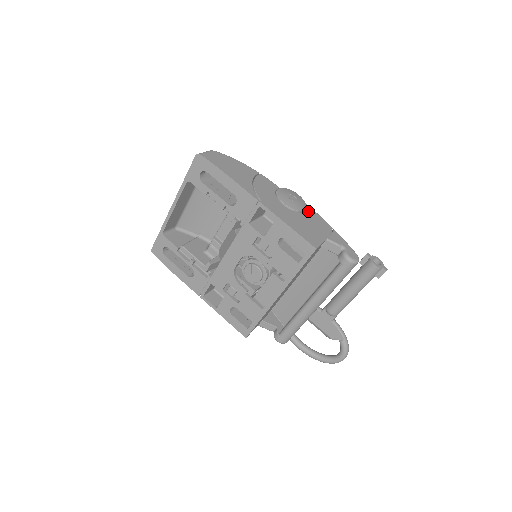
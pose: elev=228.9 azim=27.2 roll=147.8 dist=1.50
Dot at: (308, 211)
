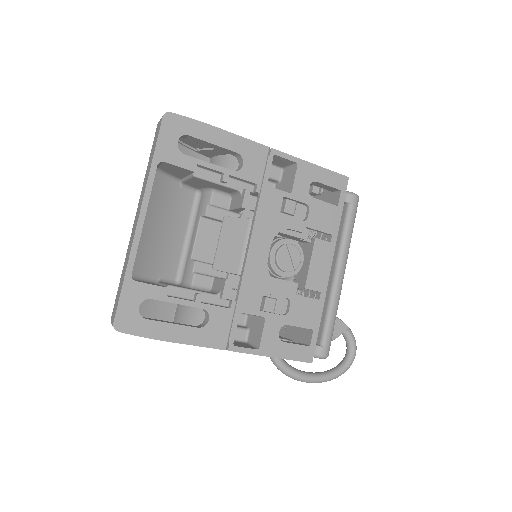
Dot at: occluded
